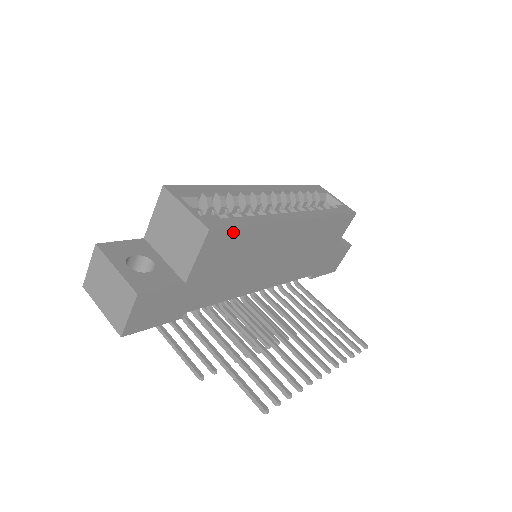
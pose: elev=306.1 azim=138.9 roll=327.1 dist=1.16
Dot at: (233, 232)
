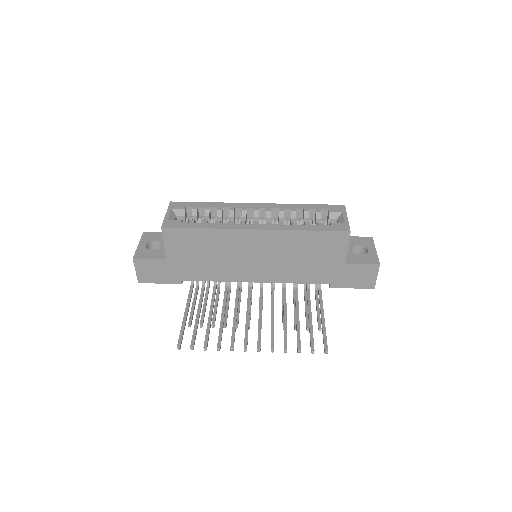
Dot at: (185, 231)
